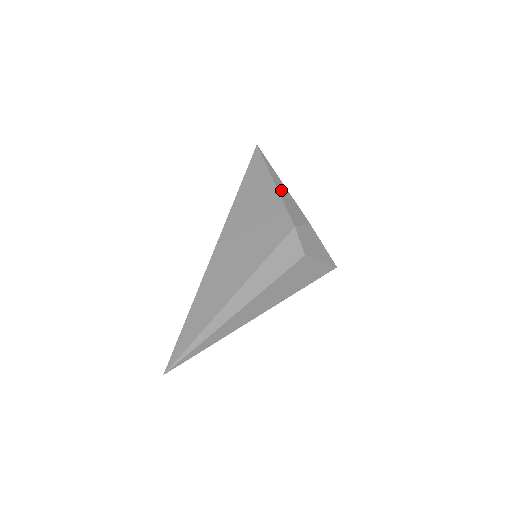
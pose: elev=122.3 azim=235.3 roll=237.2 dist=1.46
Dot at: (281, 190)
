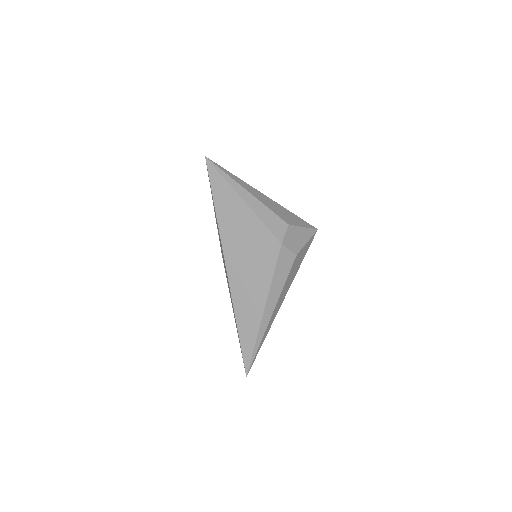
Dot at: (252, 205)
